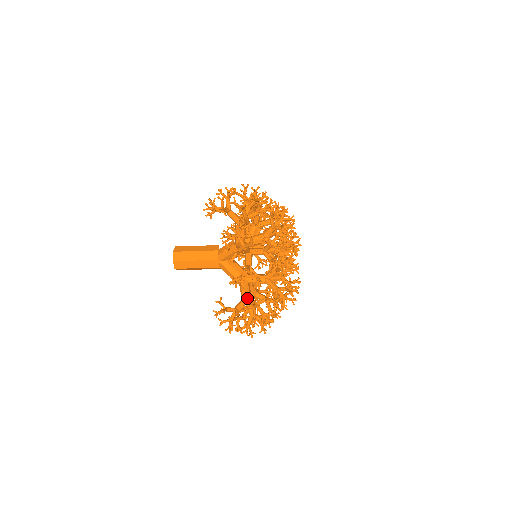
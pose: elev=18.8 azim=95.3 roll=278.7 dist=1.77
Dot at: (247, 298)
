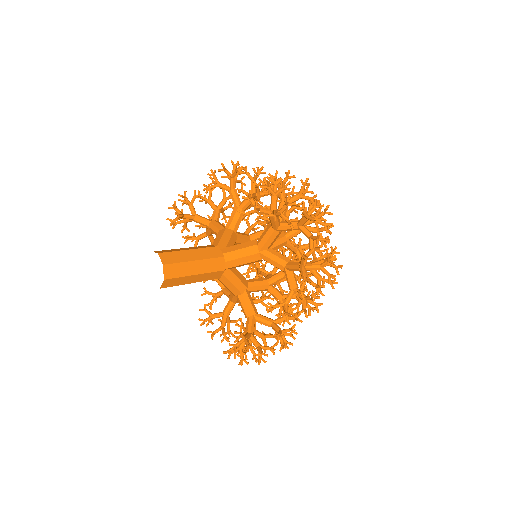
Dot at: (257, 316)
